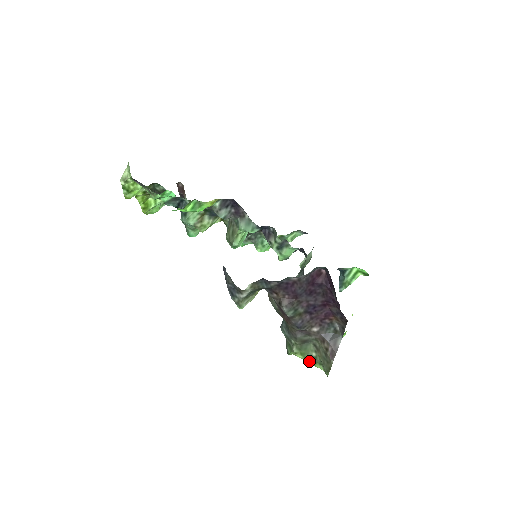
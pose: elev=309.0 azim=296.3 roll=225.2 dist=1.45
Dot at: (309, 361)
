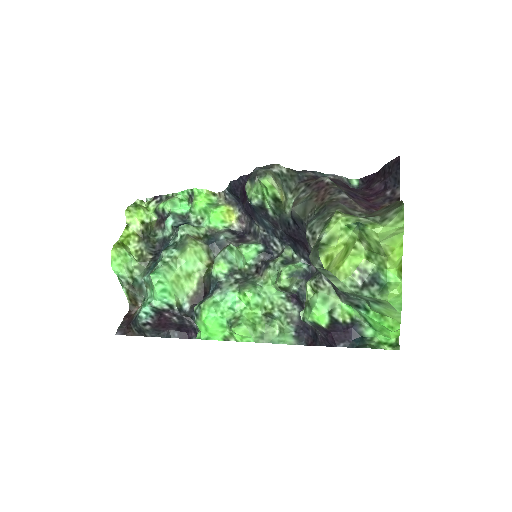
Dot at: (363, 220)
